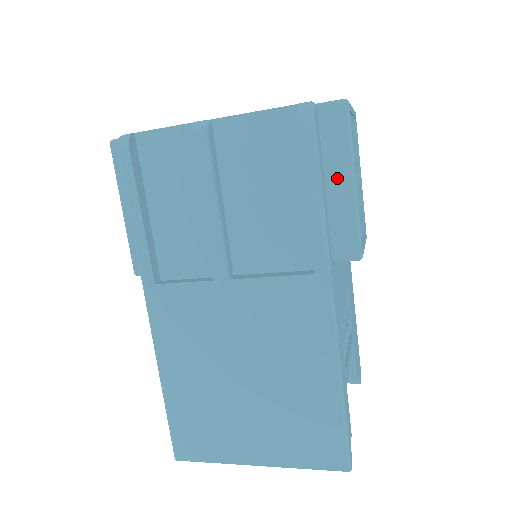
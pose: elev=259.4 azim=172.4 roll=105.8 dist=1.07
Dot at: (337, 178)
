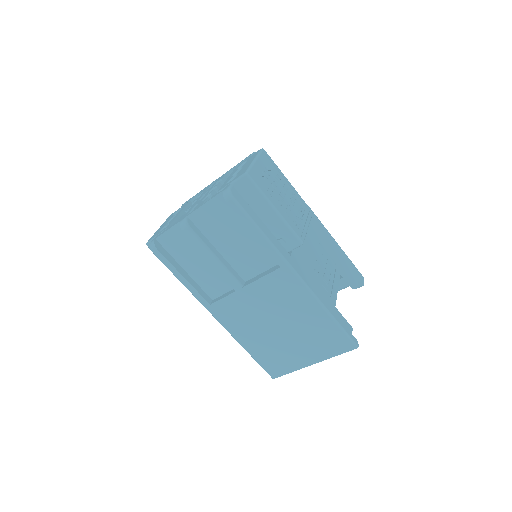
Dot at: (266, 212)
